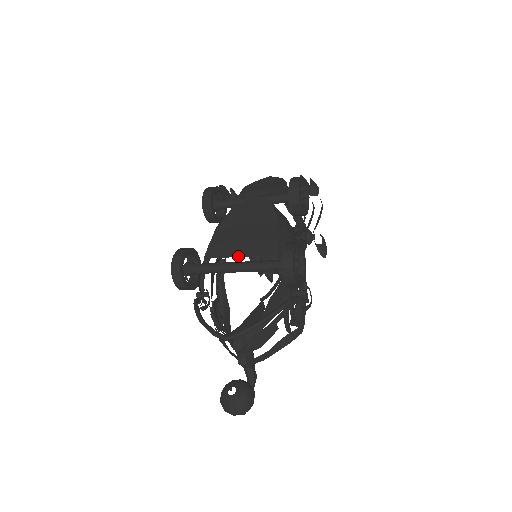
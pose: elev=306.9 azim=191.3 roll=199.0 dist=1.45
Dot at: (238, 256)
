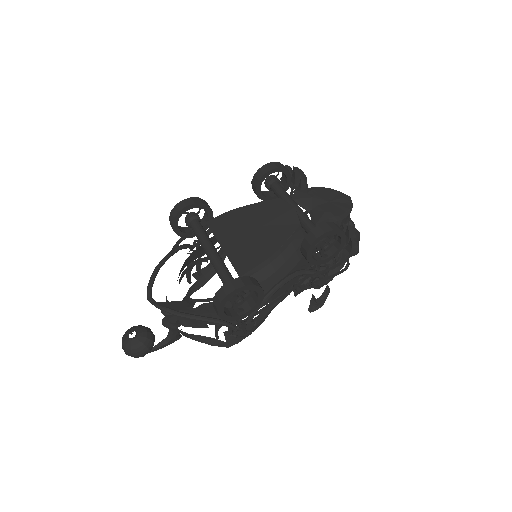
Dot at: (222, 246)
